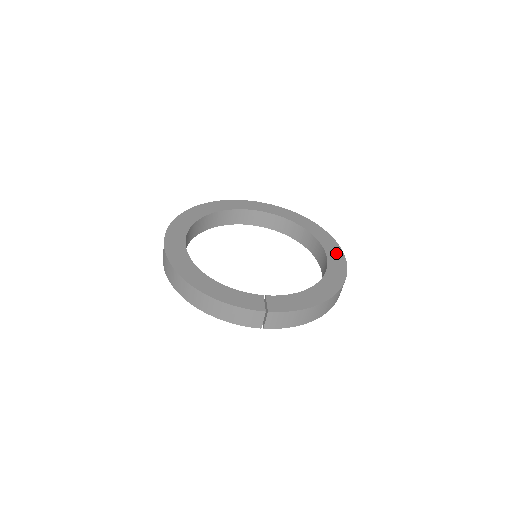
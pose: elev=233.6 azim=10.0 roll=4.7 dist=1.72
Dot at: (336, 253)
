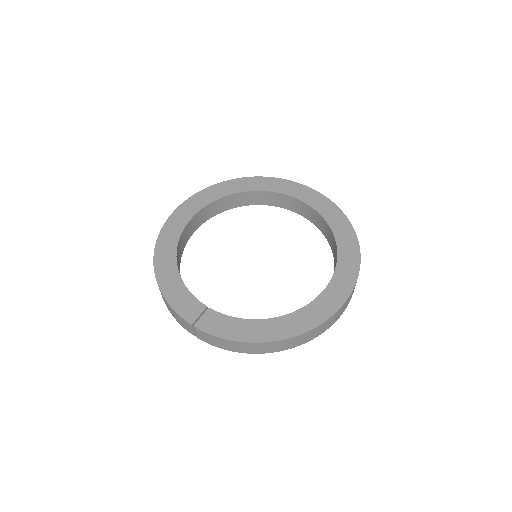
Dot at: (341, 289)
